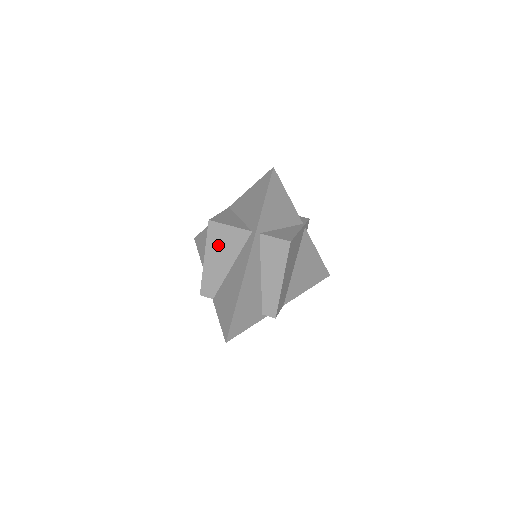
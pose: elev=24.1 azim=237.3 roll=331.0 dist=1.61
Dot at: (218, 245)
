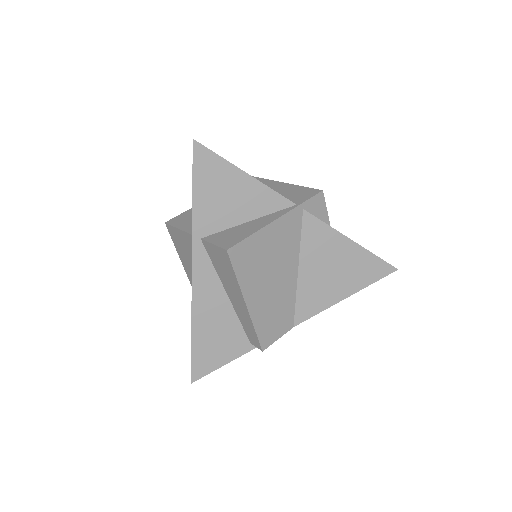
Dot at: (184, 253)
